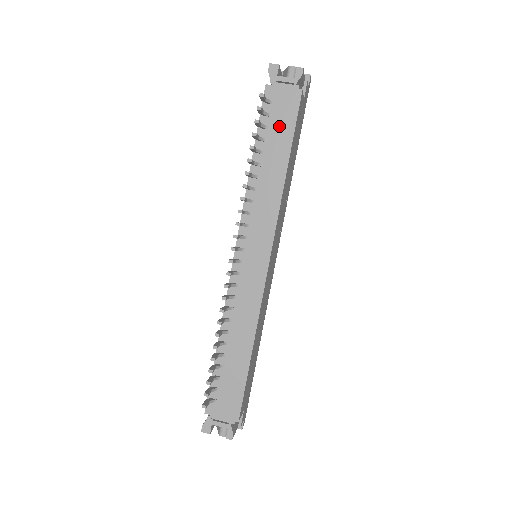
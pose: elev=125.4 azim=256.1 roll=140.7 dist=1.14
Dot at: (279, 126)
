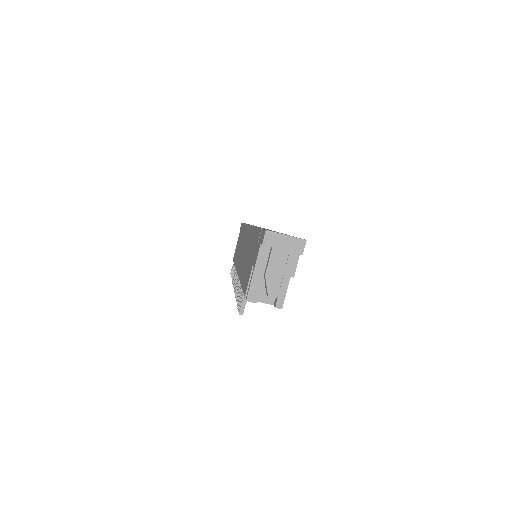
Dot at: occluded
